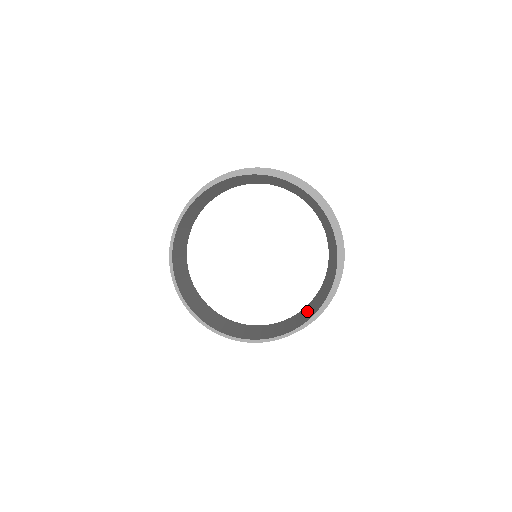
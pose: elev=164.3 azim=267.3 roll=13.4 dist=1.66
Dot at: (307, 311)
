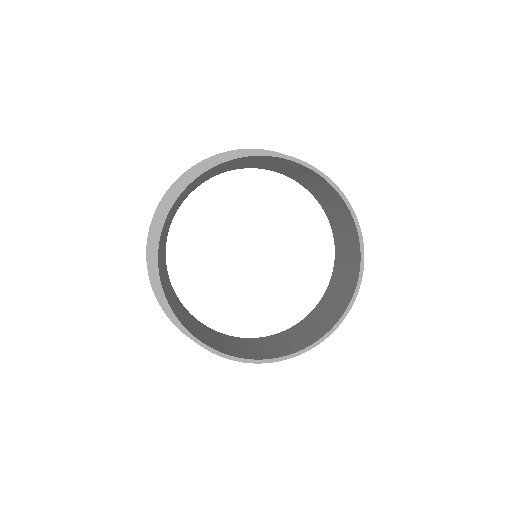
Dot at: (319, 317)
